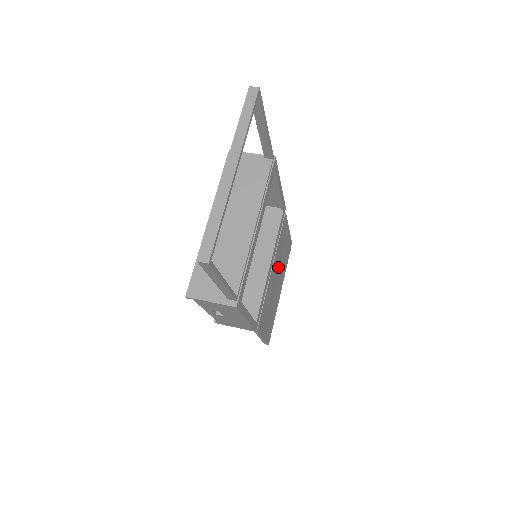
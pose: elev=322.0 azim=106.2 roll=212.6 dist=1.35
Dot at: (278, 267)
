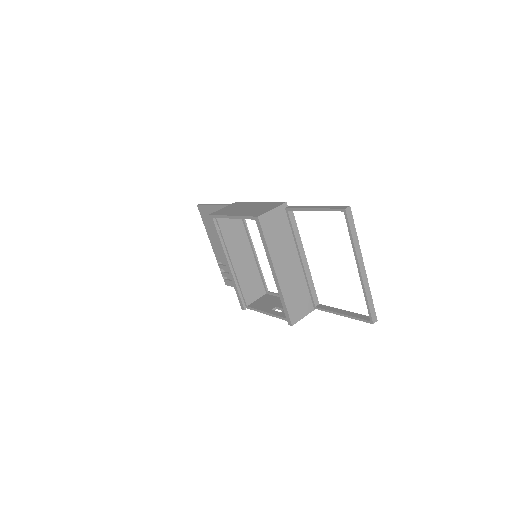
Dot at: occluded
